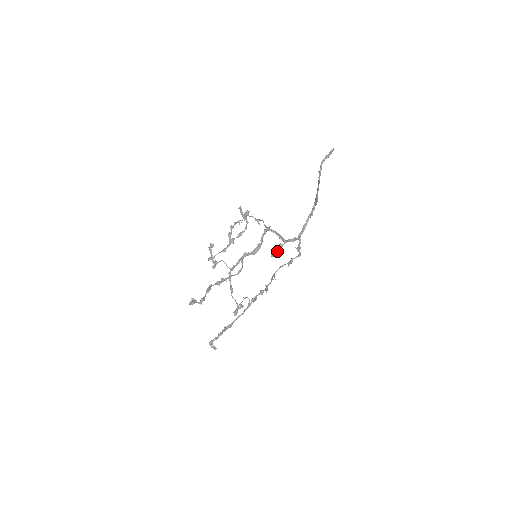
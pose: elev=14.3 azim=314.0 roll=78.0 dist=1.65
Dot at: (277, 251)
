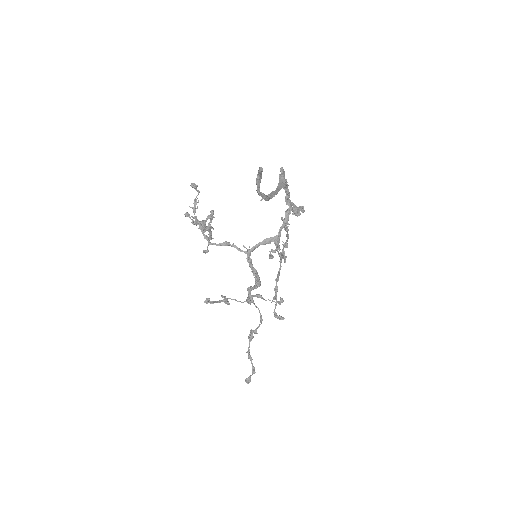
Dot at: (277, 248)
